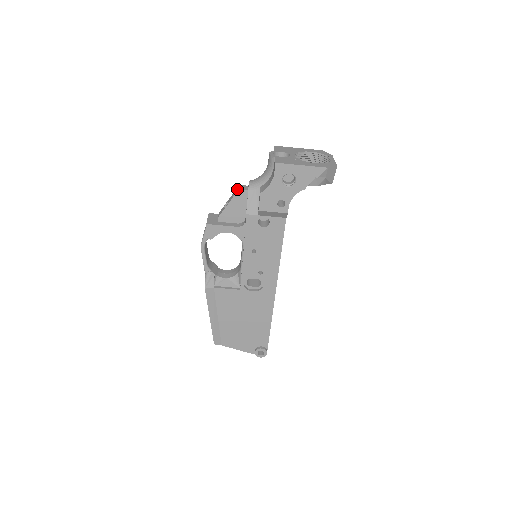
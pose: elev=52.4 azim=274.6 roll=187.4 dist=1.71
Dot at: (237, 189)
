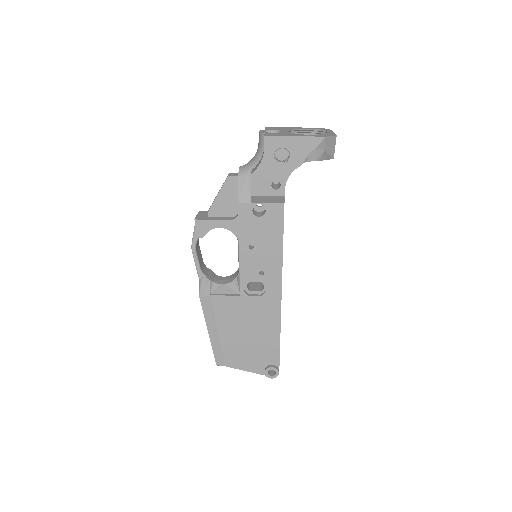
Dot at: occluded
